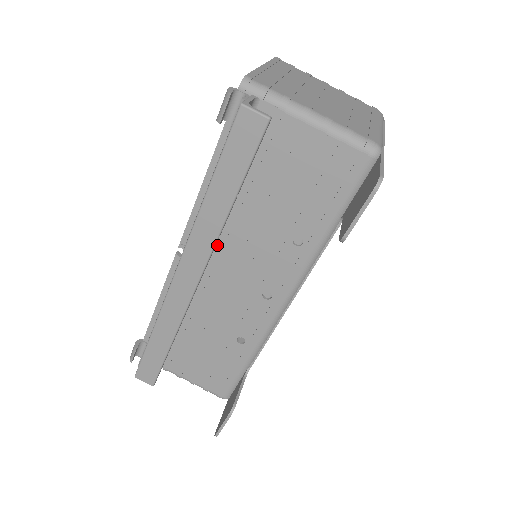
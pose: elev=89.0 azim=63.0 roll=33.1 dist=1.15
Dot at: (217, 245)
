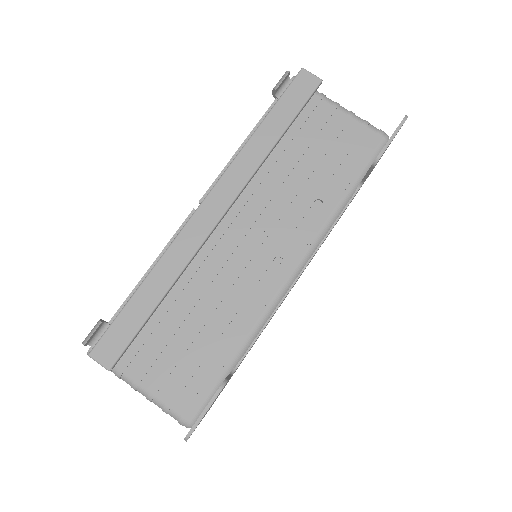
Dot at: (240, 202)
